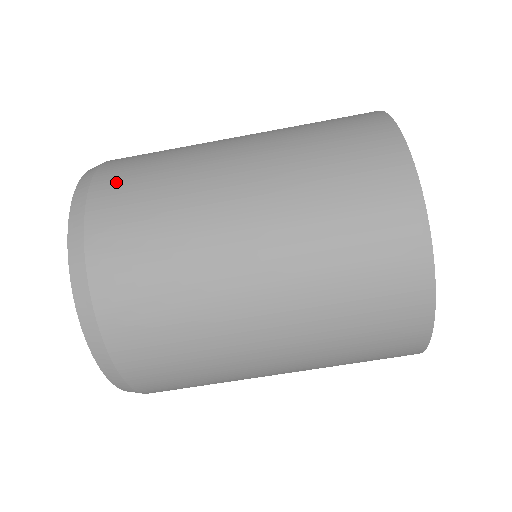
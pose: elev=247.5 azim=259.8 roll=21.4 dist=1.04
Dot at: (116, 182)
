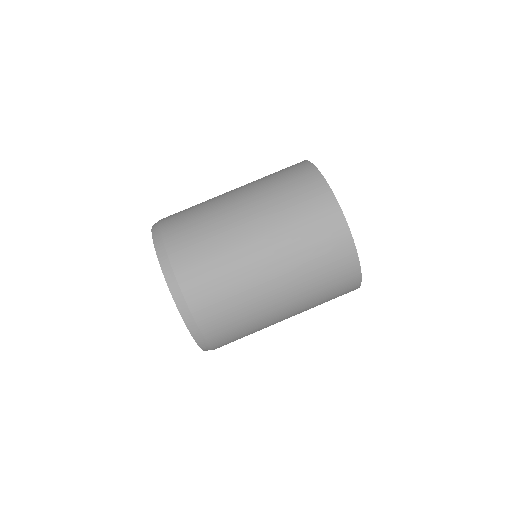
Dot at: (173, 215)
